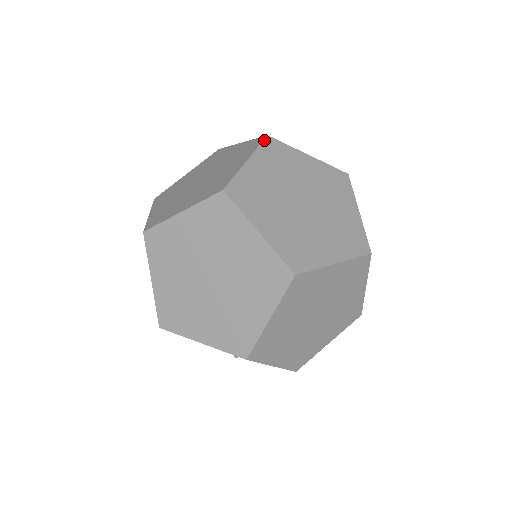
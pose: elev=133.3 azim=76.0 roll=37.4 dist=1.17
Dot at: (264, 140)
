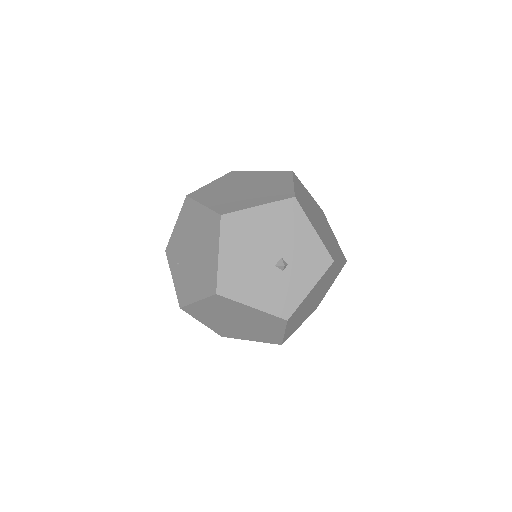
Dot at: occluded
